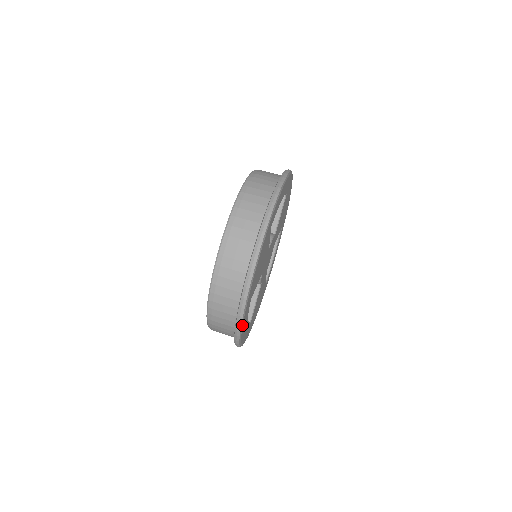
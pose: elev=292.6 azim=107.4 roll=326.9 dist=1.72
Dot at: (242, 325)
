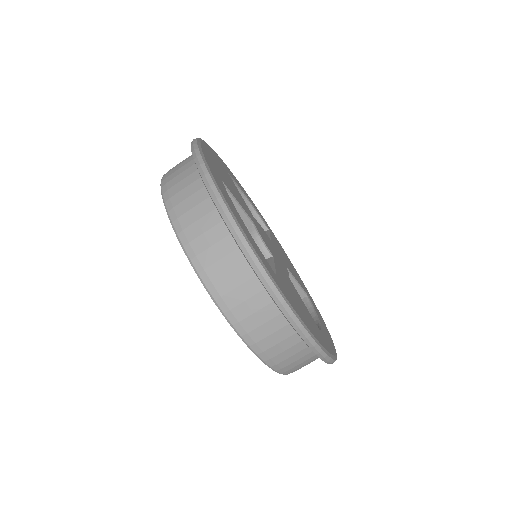
Dot at: occluded
